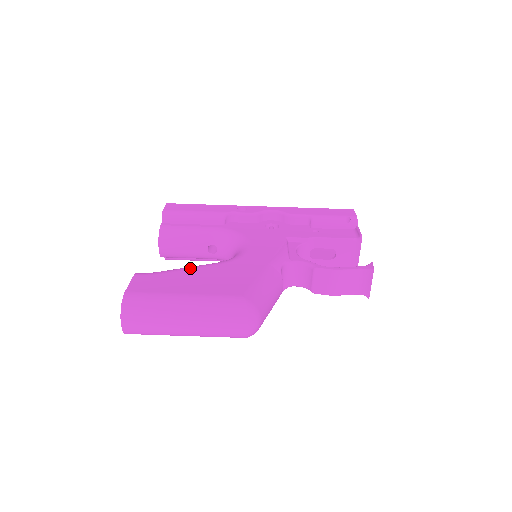
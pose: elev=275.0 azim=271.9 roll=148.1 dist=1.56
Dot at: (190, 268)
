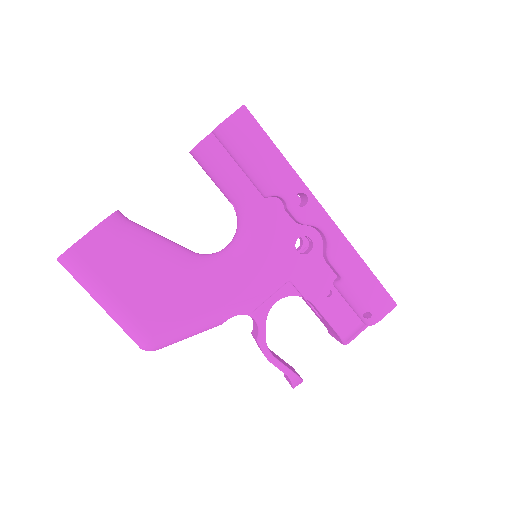
Dot at: (153, 256)
